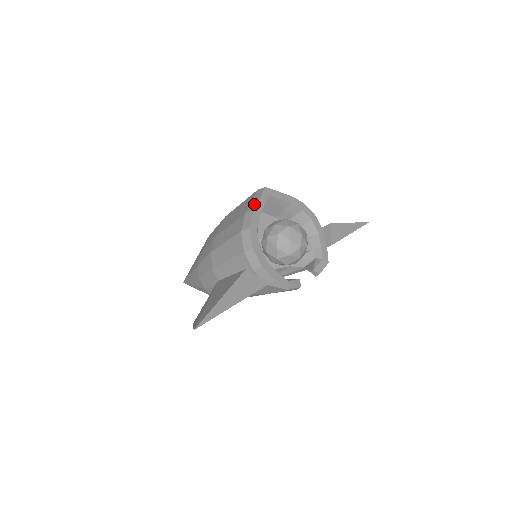
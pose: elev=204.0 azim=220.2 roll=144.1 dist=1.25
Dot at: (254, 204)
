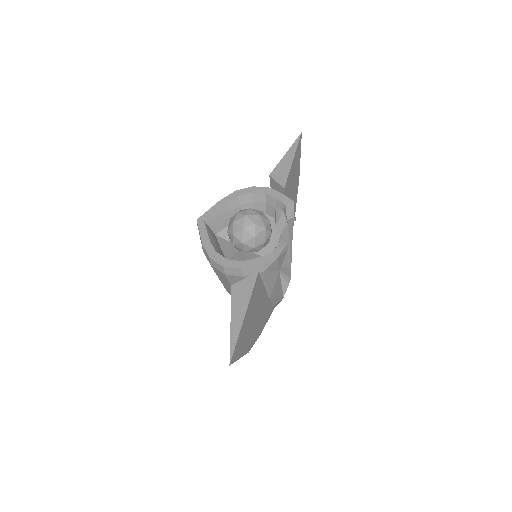
Dot at: (200, 239)
